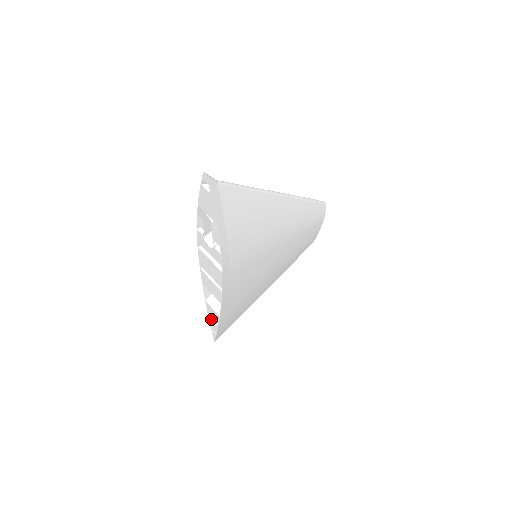
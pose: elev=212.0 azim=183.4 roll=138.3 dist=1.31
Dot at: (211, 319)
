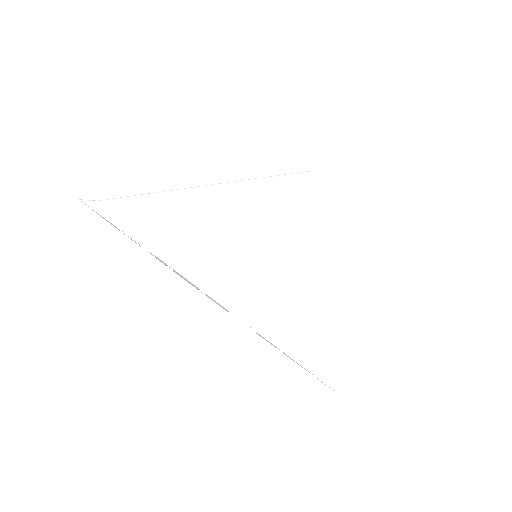
Dot at: (286, 355)
